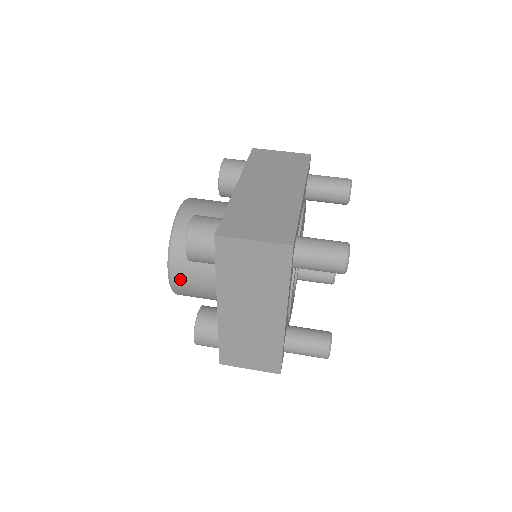
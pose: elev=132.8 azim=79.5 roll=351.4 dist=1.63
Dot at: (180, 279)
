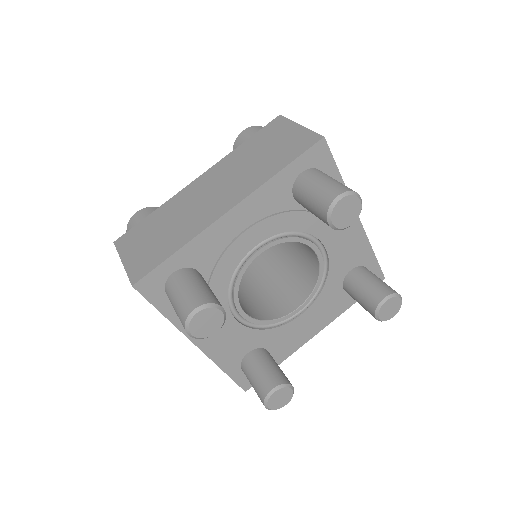
Dot at: occluded
